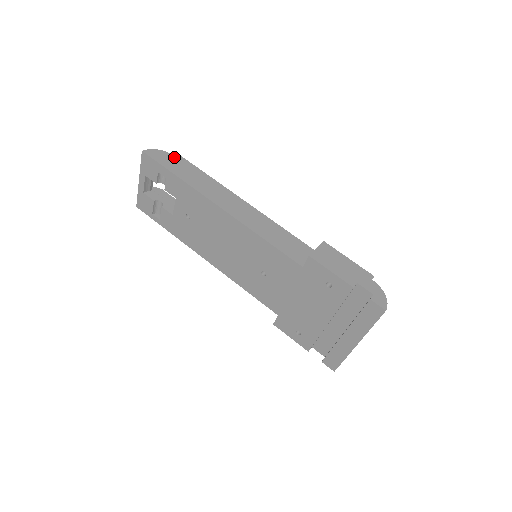
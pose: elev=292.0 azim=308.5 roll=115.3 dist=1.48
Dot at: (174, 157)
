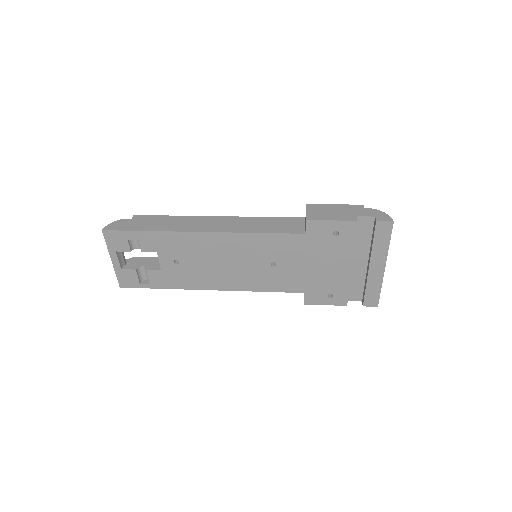
Dot at: (132, 219)
